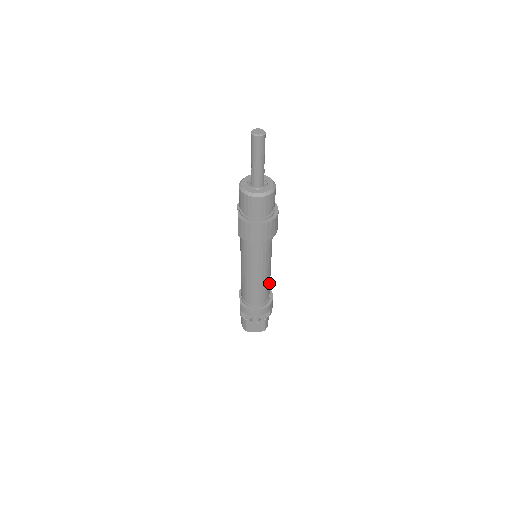
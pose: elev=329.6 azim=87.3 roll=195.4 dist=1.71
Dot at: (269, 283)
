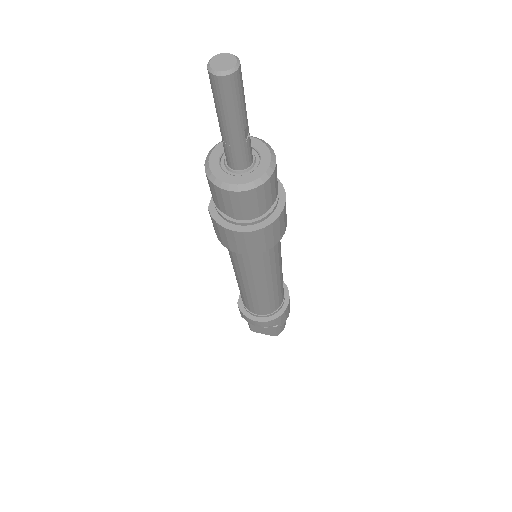
Dot at: (278, 292)
